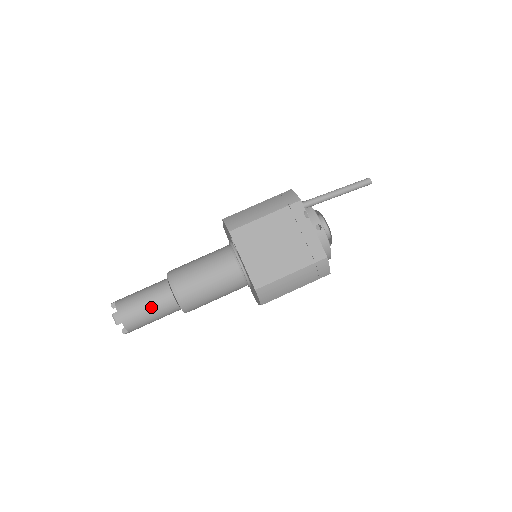
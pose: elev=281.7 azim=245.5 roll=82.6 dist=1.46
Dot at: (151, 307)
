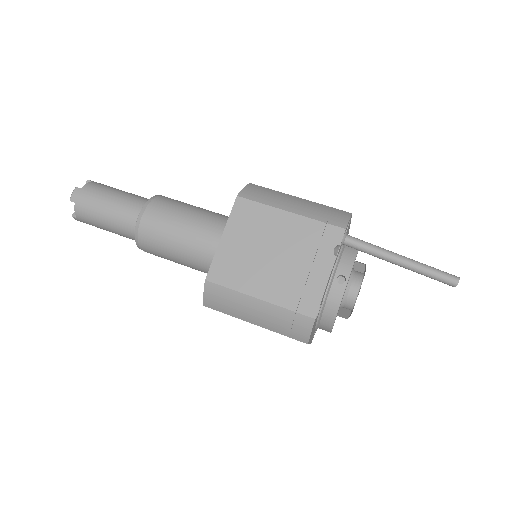
Dot at: (111, 211)
